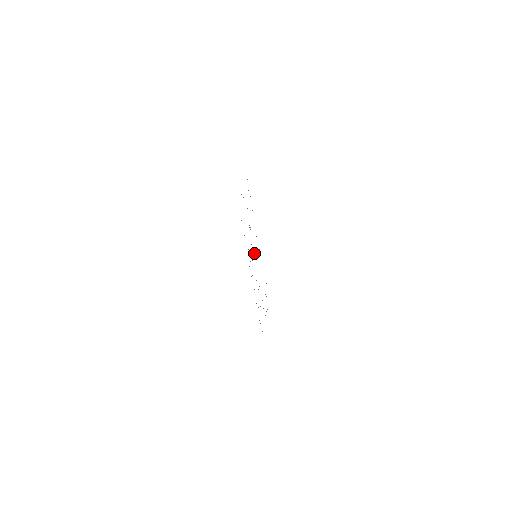
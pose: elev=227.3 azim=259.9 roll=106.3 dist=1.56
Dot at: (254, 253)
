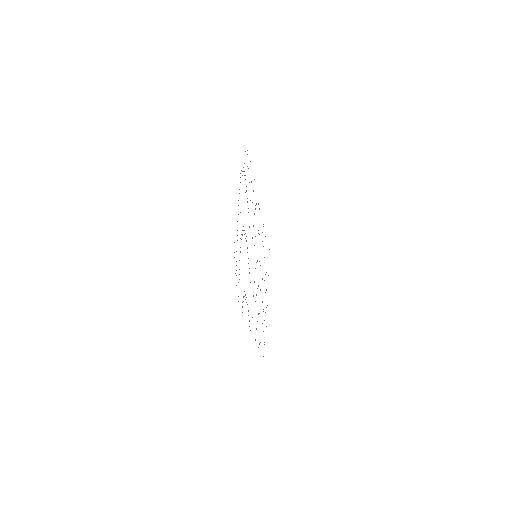
Dot at: occluded
